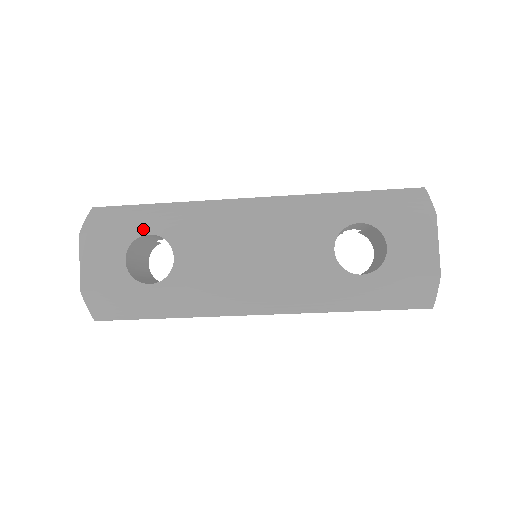
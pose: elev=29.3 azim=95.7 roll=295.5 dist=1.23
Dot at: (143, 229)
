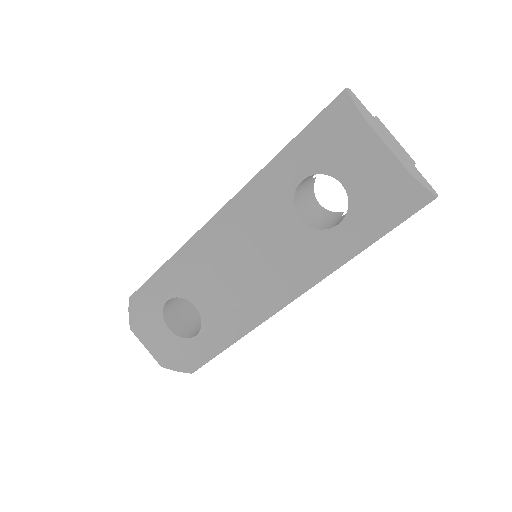
Dot at: (161, 299)
